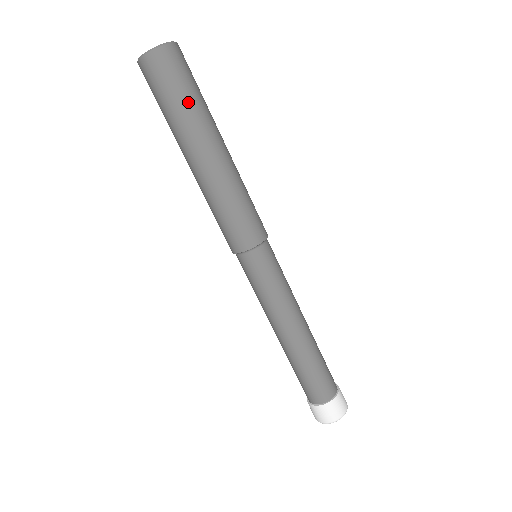
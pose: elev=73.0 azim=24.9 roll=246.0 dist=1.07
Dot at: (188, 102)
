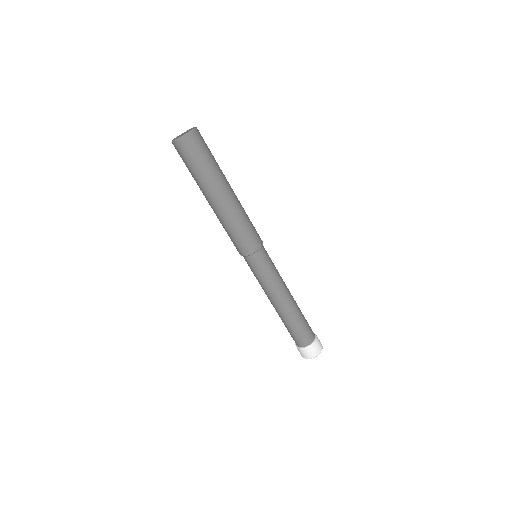
Dot at: (202, 169)
